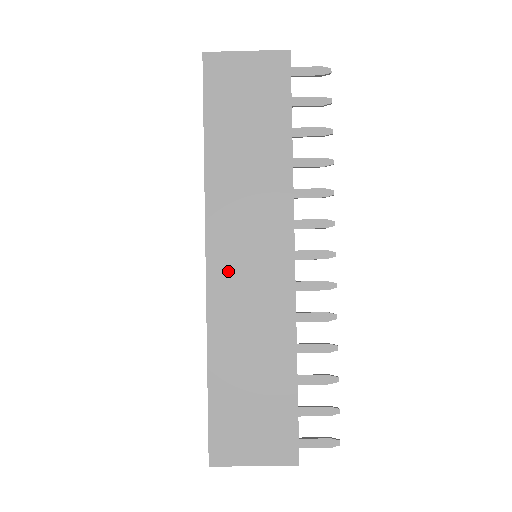
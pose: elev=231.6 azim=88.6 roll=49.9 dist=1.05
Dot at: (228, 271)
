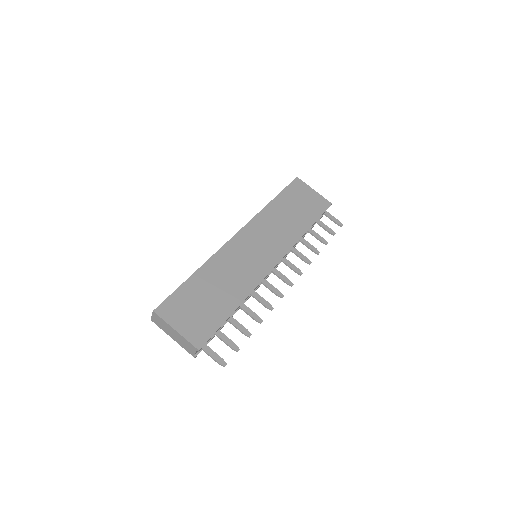
Dot at: (241, 246)
